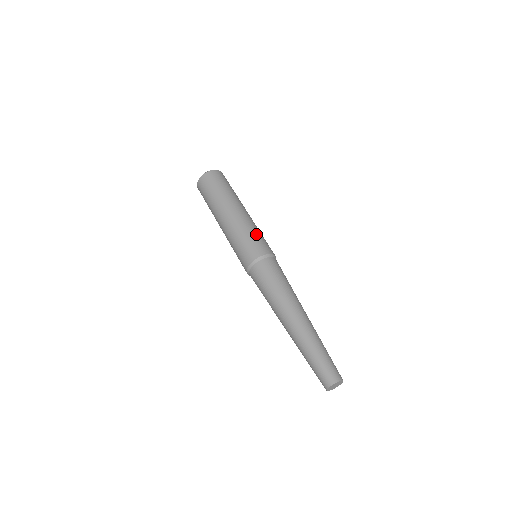
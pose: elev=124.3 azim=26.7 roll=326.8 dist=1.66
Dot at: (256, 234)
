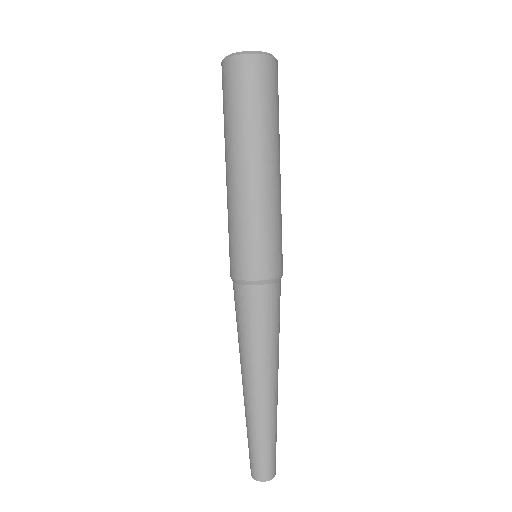
Dot at: (273, 234)
